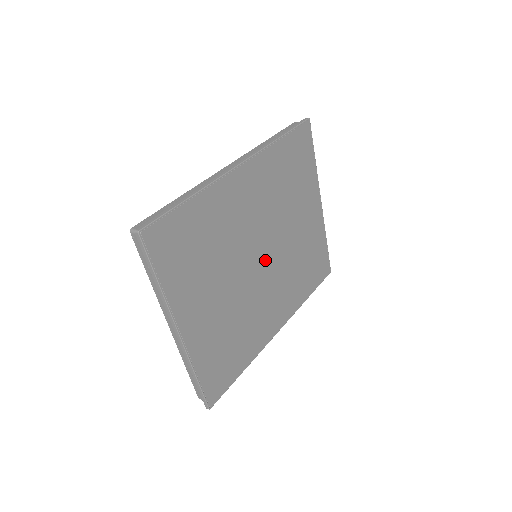
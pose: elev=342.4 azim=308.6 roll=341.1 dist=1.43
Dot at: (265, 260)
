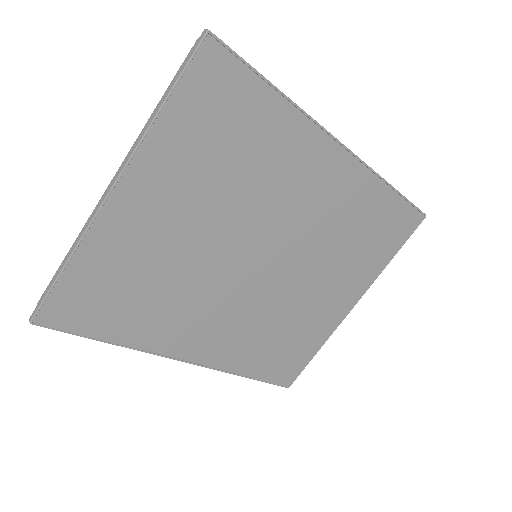
Dot at: (259, 269)
